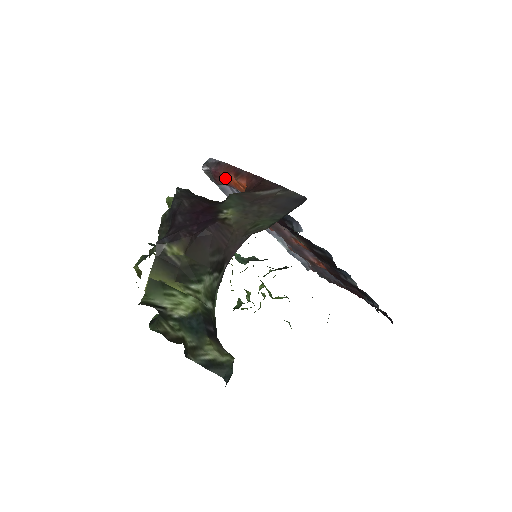
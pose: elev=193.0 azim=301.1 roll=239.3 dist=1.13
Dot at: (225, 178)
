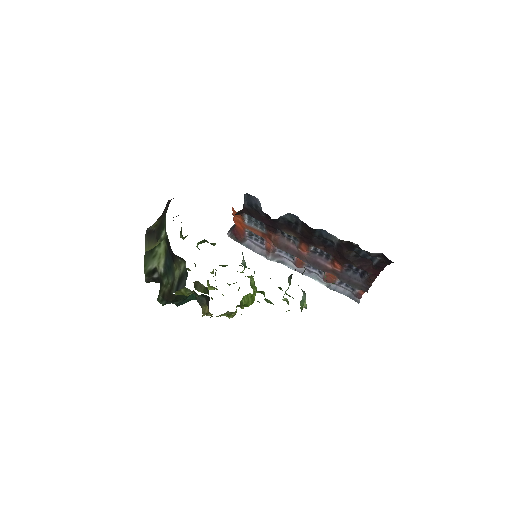
Dot at: (238, 229)
